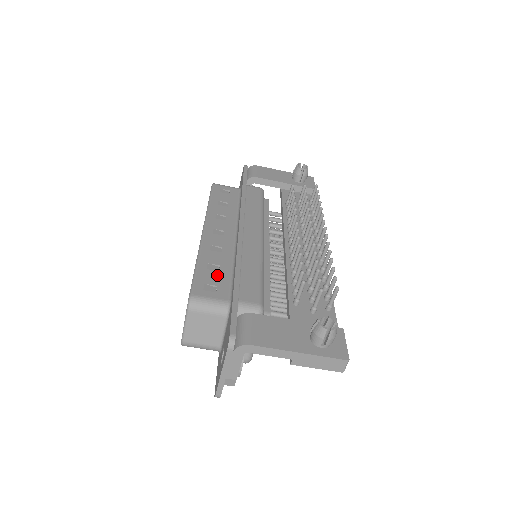
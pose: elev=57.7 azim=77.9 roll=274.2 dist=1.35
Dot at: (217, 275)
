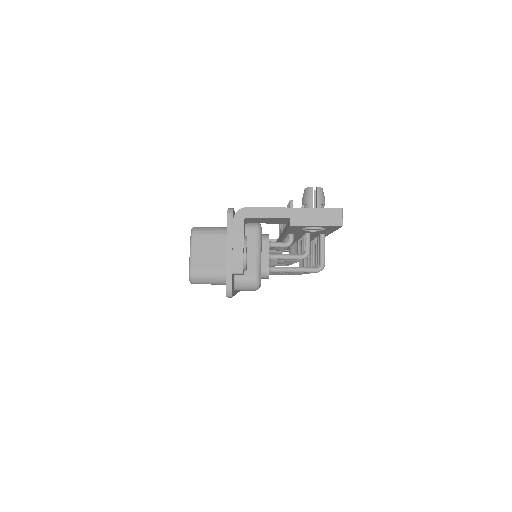
Dot at: occluded
